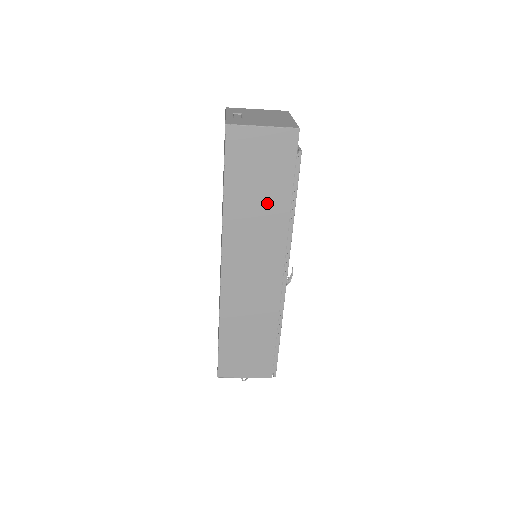
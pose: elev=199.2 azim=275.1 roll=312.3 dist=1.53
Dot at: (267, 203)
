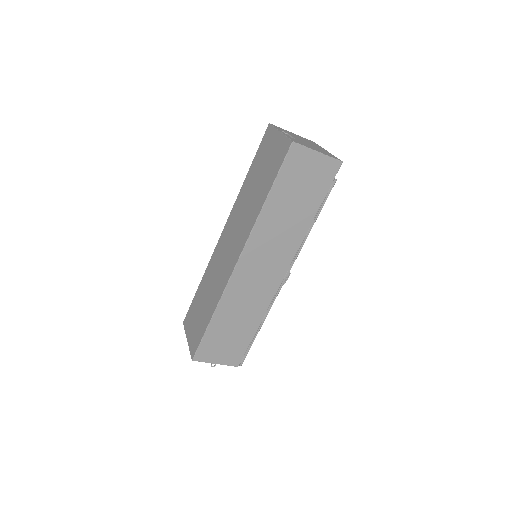
Dot at: (296, 214)
